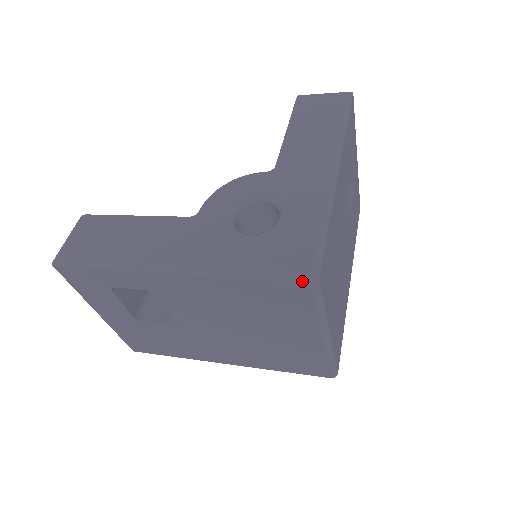
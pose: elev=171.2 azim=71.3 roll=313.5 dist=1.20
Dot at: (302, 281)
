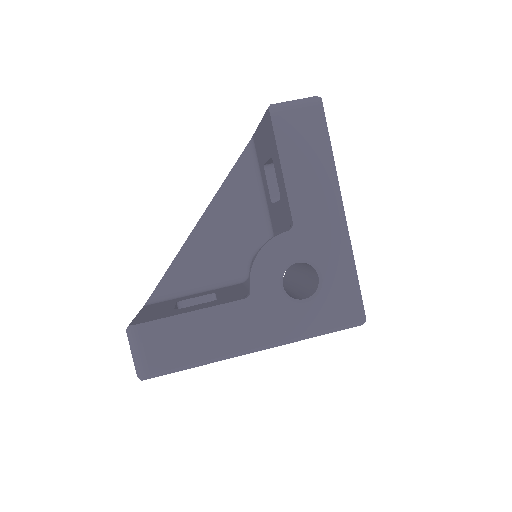
Dot at: occluded
